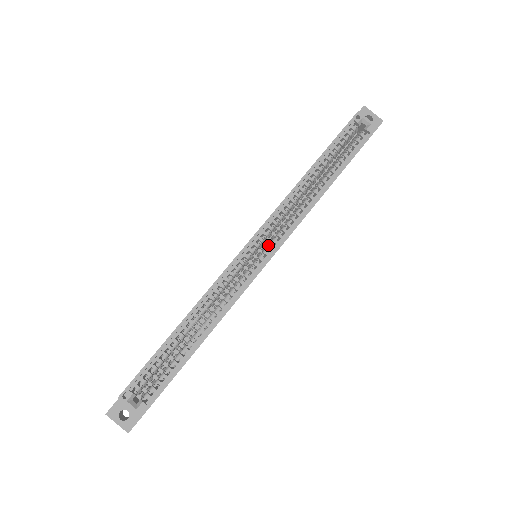
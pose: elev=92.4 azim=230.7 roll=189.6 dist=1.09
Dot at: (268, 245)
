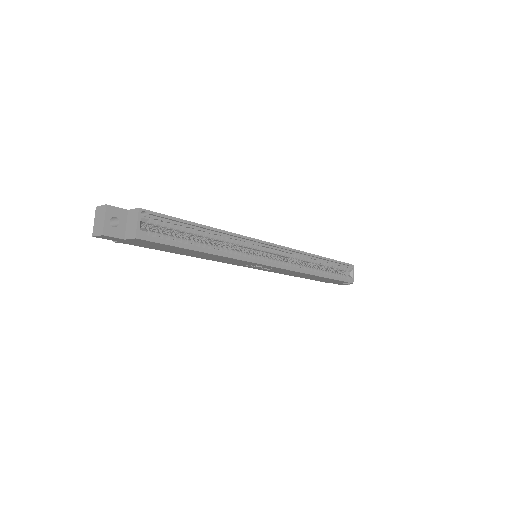
Dot at: occluded
